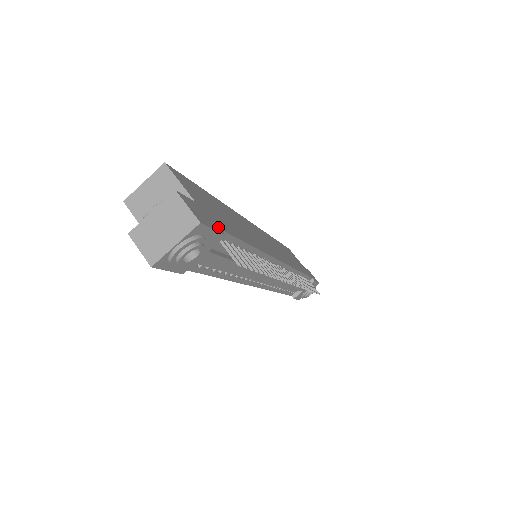
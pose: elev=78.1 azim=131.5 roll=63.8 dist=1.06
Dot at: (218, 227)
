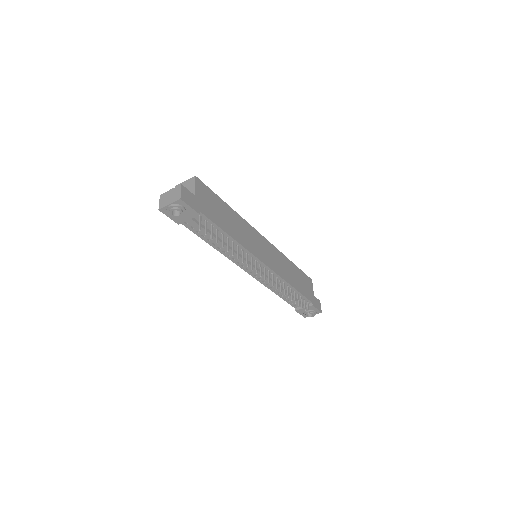
Dot at: (198, 209)
